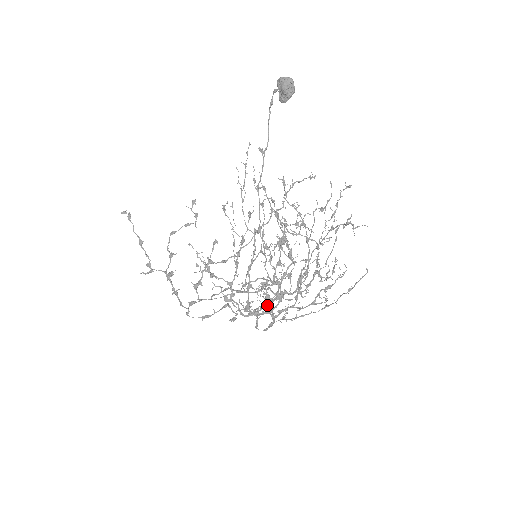
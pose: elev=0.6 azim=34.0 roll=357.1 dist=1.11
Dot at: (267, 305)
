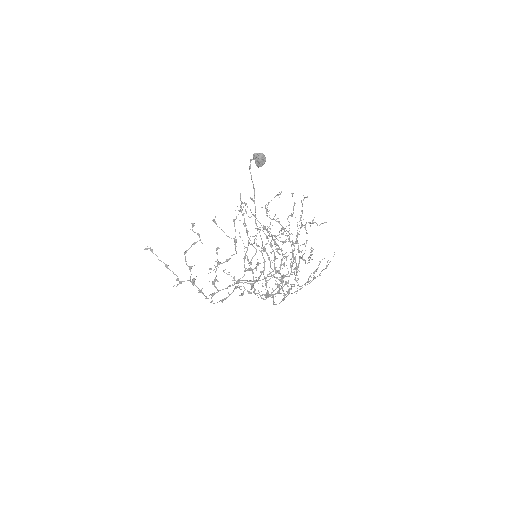
Dot at: (276, 288)
